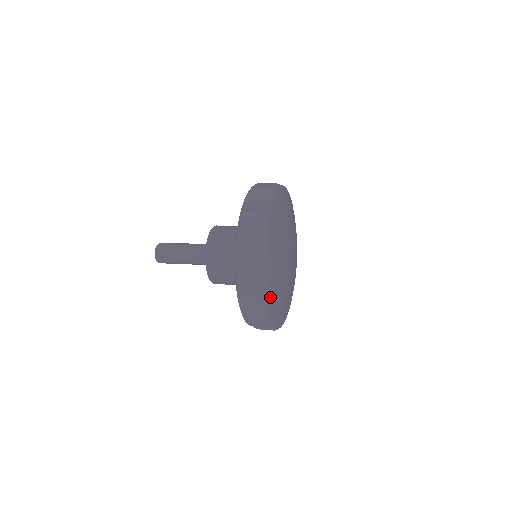
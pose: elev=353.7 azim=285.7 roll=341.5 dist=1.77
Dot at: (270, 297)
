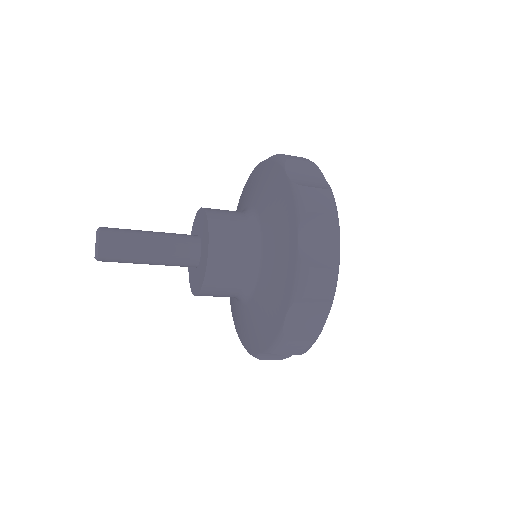
Dot at: occluded
